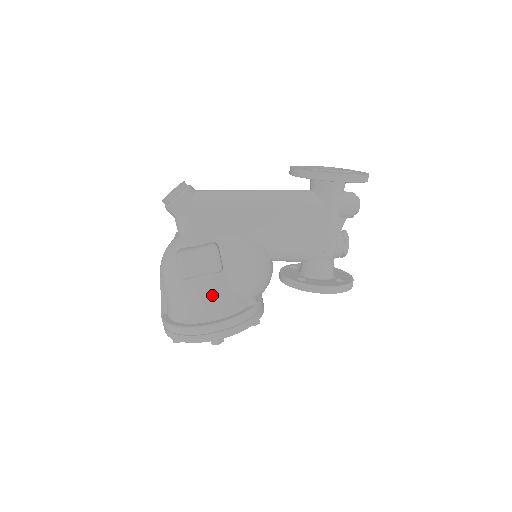
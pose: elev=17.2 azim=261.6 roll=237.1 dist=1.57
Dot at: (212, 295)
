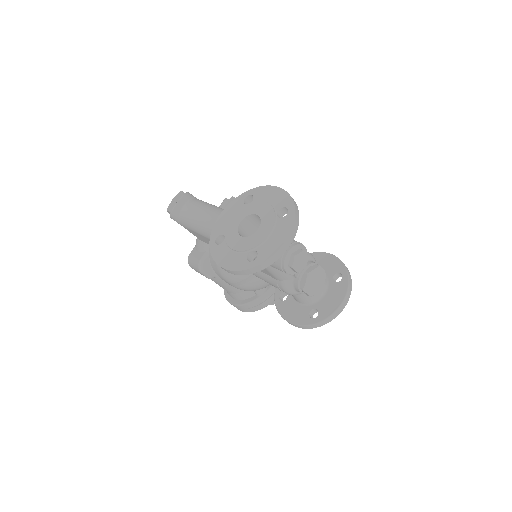
Dot at: (221, 286)
